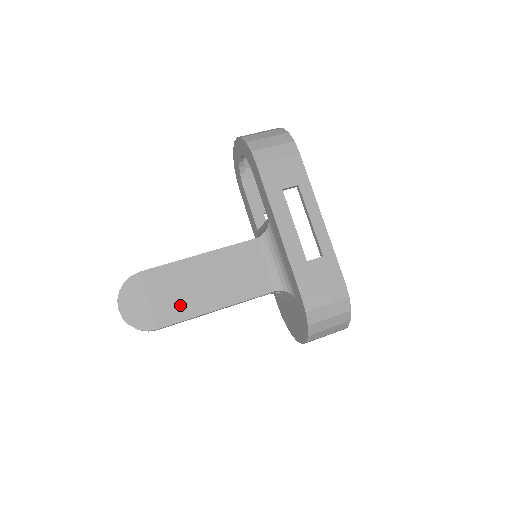
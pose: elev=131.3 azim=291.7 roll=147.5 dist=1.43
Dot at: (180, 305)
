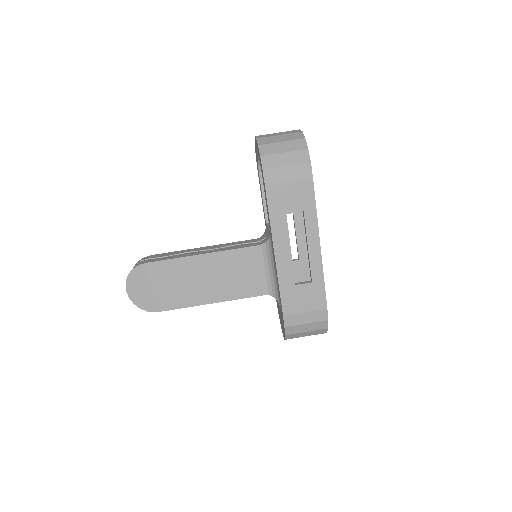
Dot at: (178, 295)
